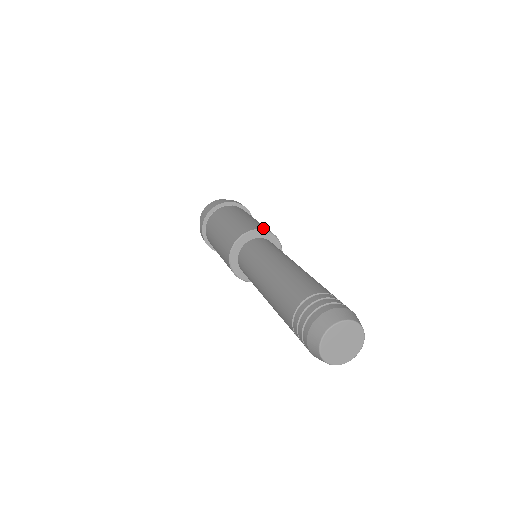
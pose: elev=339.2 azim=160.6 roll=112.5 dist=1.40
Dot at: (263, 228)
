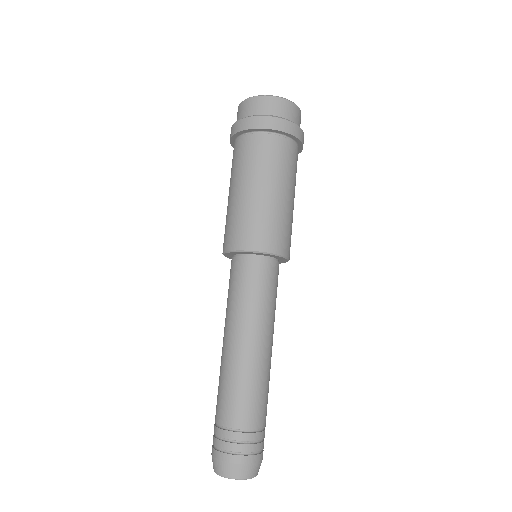
Dot at: (279, 249)
